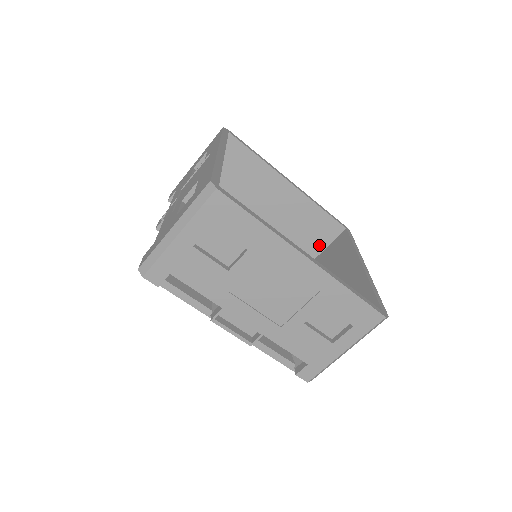
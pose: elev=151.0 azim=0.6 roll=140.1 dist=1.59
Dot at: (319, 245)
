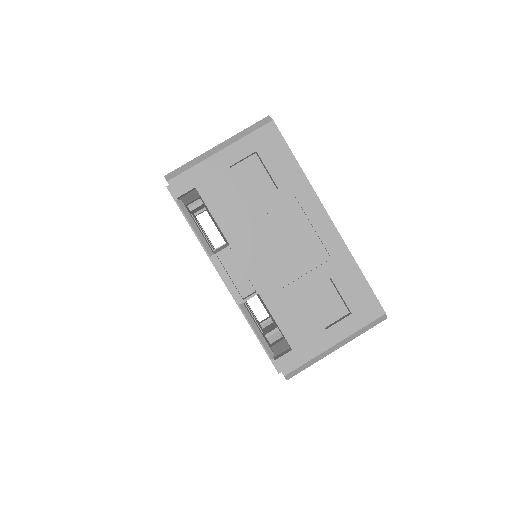
Dot at: occluded
